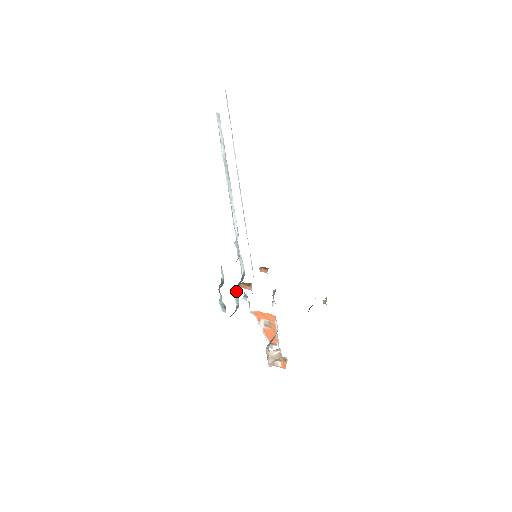
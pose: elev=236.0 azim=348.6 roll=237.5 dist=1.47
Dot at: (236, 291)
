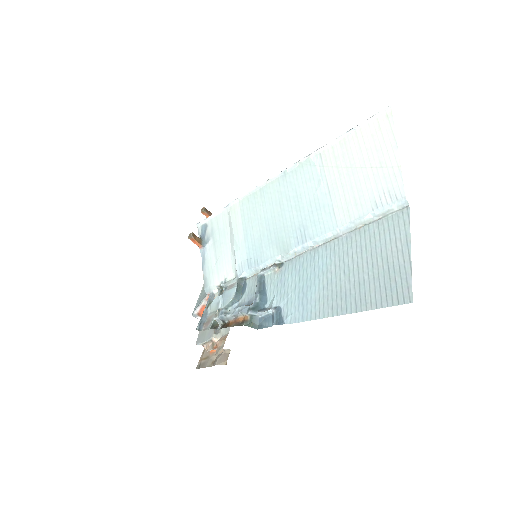
Dot at: (233, 299)
